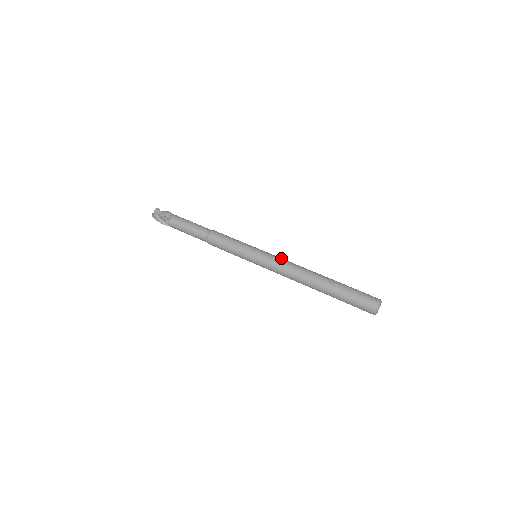
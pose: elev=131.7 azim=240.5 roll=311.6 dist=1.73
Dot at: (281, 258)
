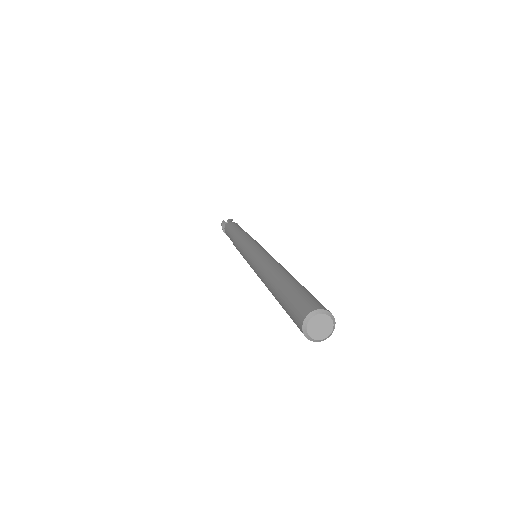
Dot at: occluded
